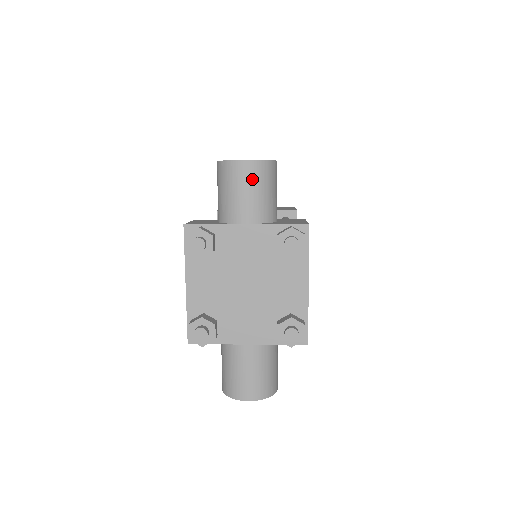
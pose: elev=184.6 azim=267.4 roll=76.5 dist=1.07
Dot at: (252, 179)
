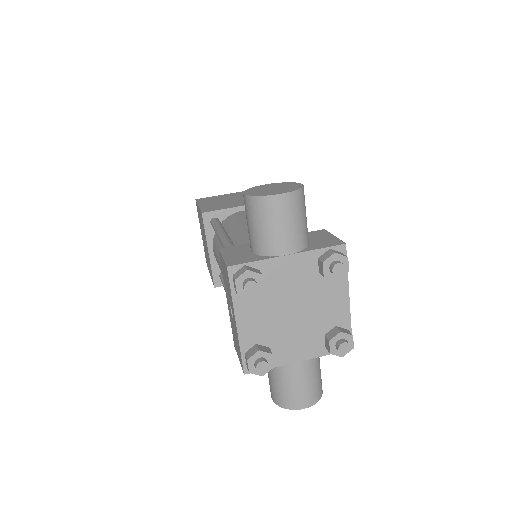
Dot at: (289, 211)
